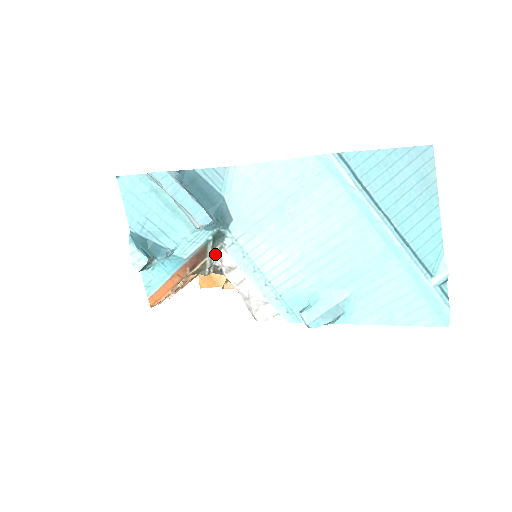
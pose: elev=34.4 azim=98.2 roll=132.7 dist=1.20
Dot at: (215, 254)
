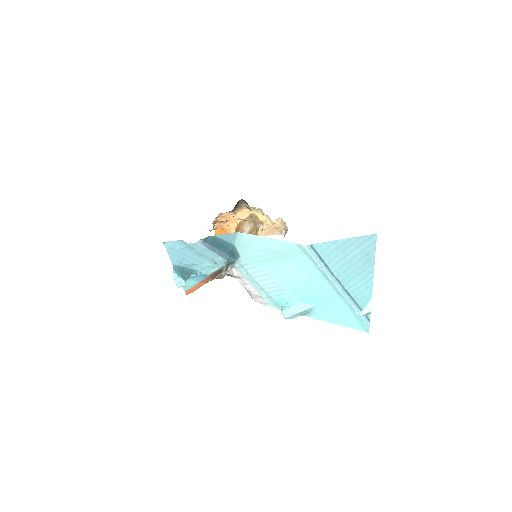
Dot at: (228, 269)
